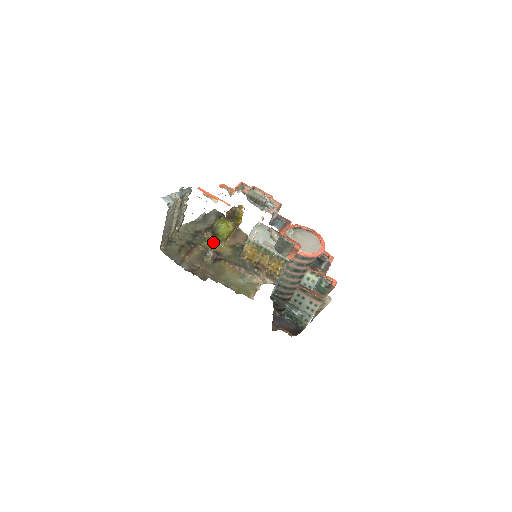
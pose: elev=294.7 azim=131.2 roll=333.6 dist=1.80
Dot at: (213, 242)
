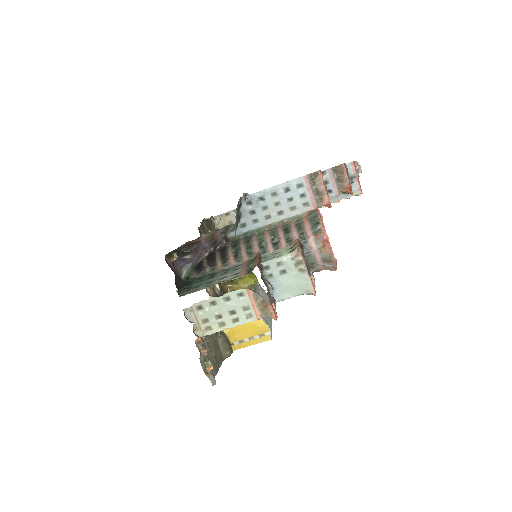
Dot at: occluded
